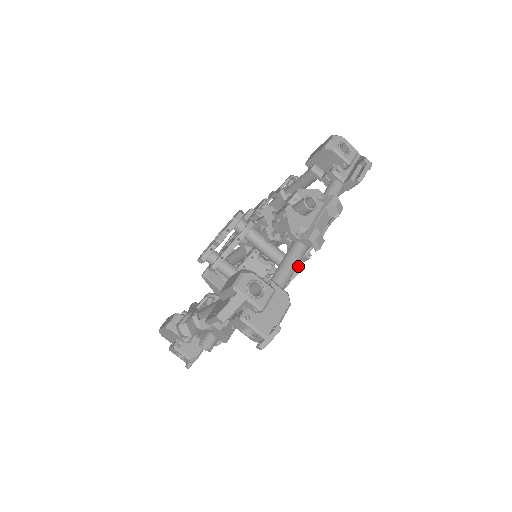
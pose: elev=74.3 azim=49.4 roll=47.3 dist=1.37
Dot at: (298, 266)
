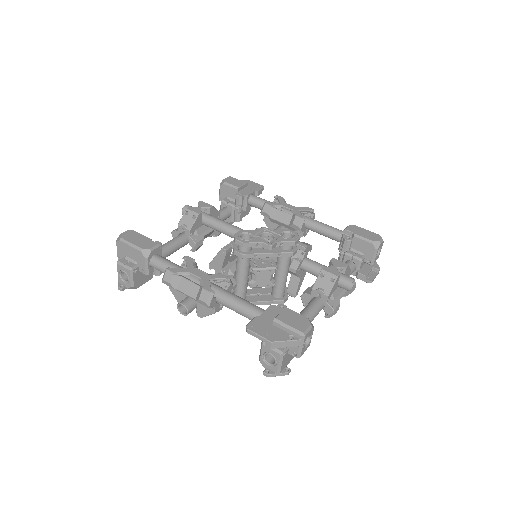
Dot at: (286, 298)
